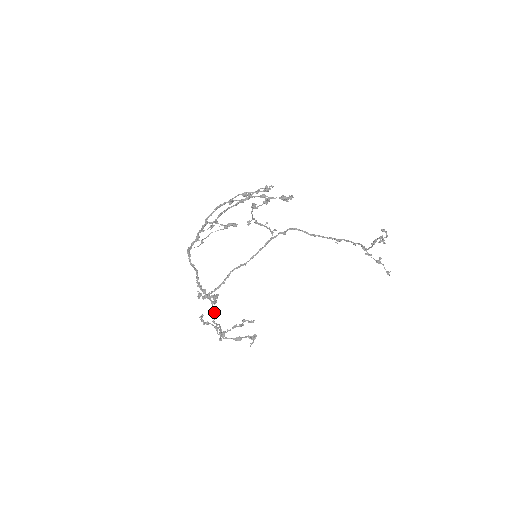
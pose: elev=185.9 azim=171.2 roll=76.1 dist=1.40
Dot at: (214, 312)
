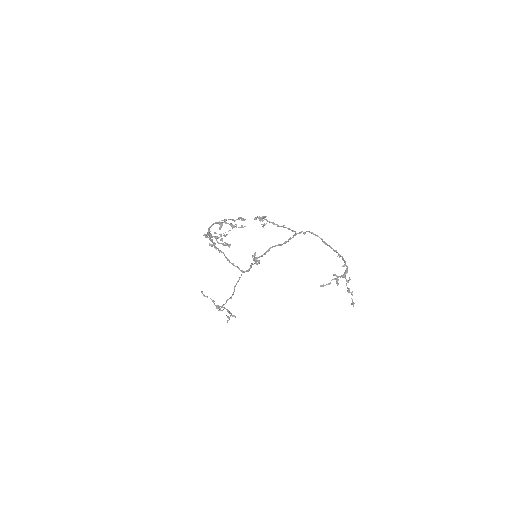
Dot at: (238, 280)
